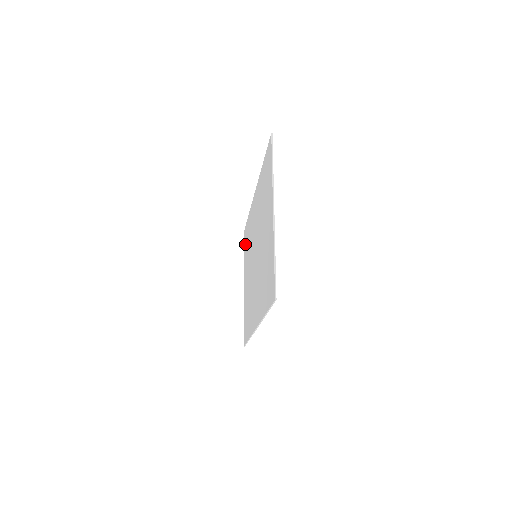
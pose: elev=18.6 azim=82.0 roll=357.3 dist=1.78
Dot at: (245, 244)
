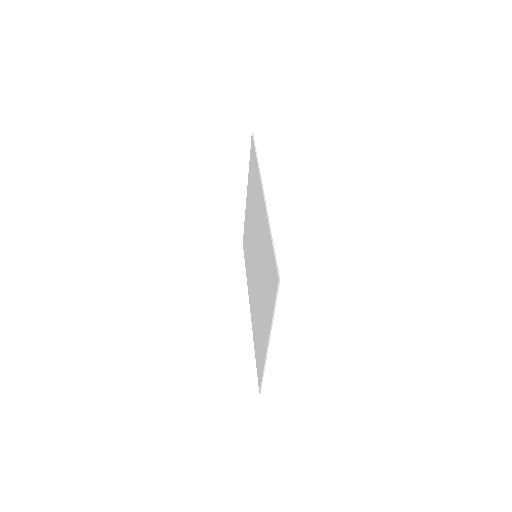
Dot at: (251, 162)
